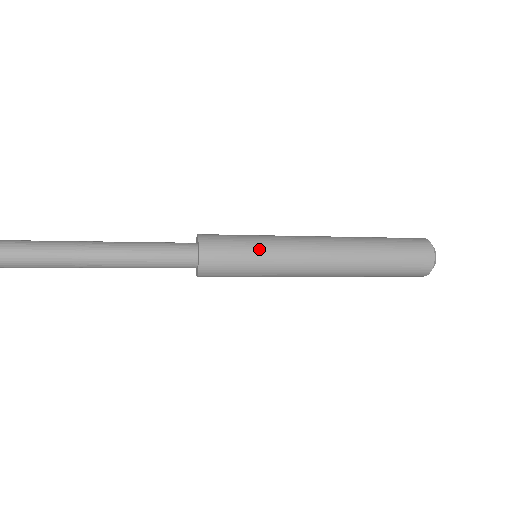
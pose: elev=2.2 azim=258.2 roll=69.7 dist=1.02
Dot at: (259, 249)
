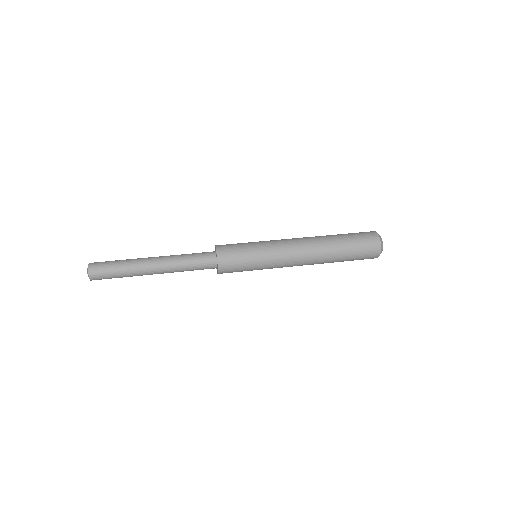
Dot at: (257, 251)
